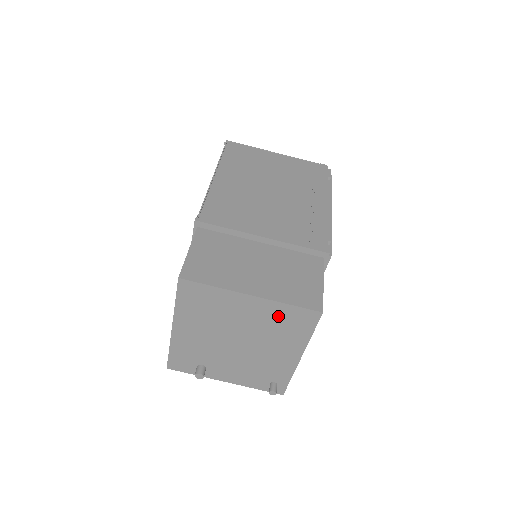
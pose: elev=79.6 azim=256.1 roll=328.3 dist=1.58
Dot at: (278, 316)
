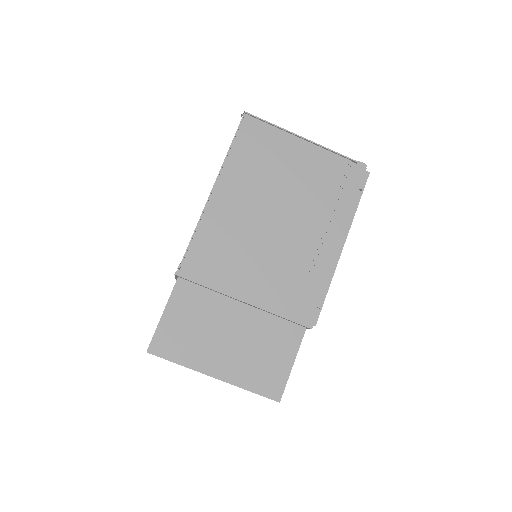
Dot at: occluded
